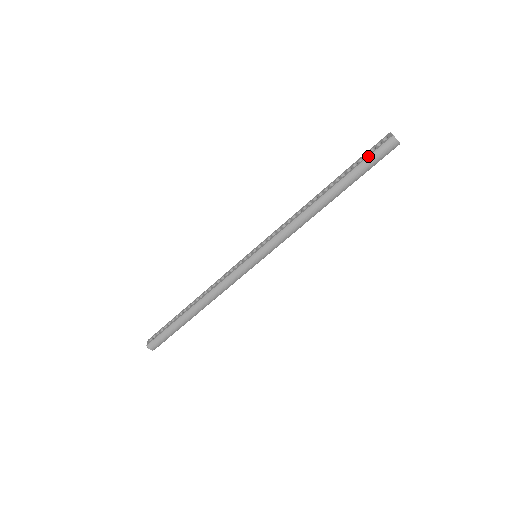
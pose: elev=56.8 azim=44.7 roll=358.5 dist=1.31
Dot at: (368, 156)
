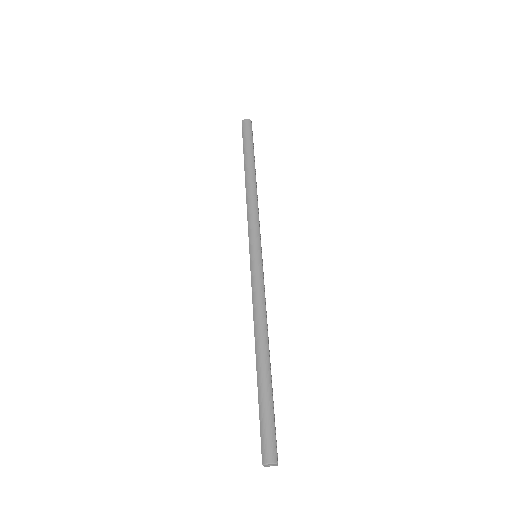
Dot at: occluded
